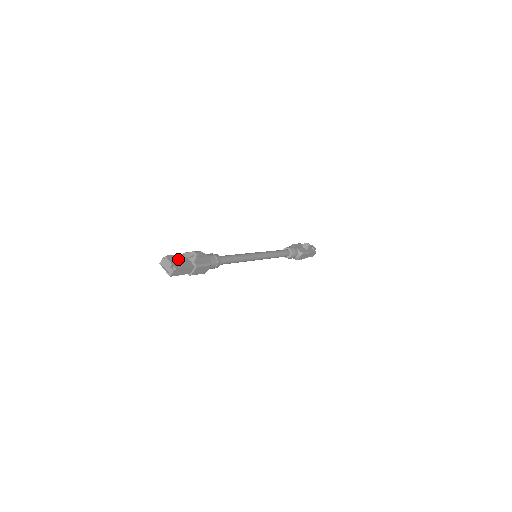
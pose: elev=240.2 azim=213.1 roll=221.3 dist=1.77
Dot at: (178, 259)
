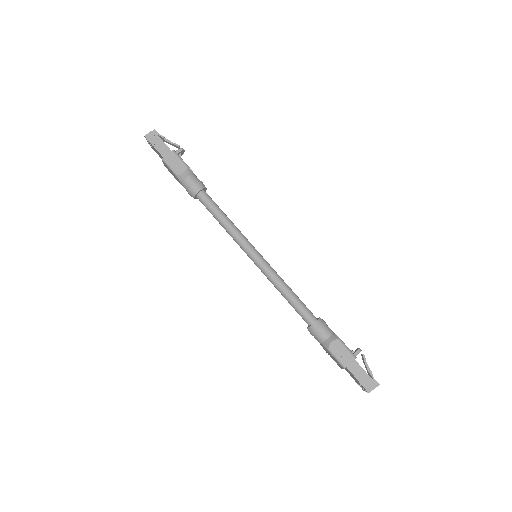
Dot at: (164, 138)
